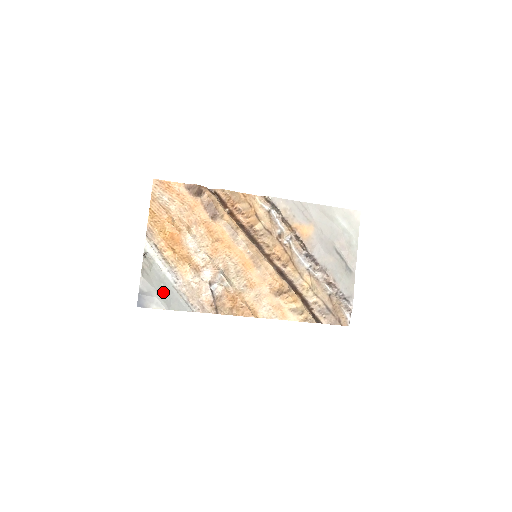
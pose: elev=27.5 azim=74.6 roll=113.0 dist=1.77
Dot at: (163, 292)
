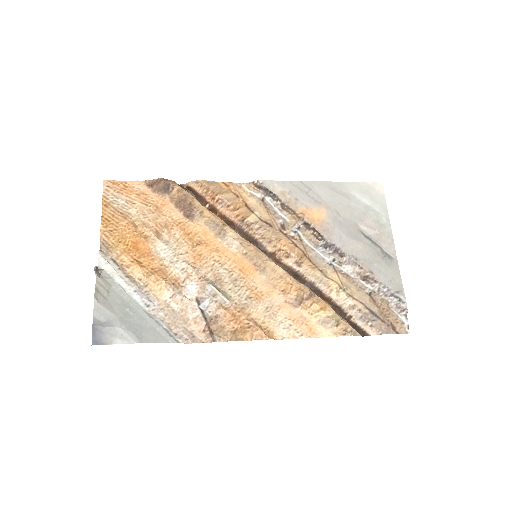
Dot at: (130, 320)
